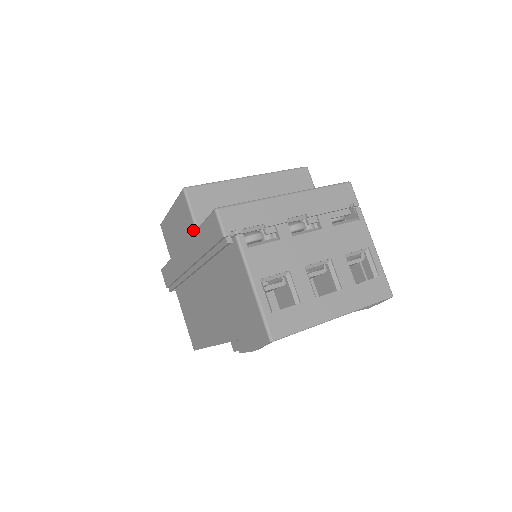
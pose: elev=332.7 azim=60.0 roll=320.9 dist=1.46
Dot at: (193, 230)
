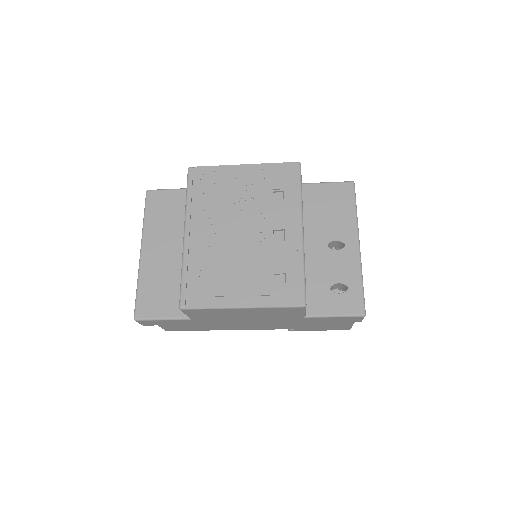
Dot at: (297, 318)
